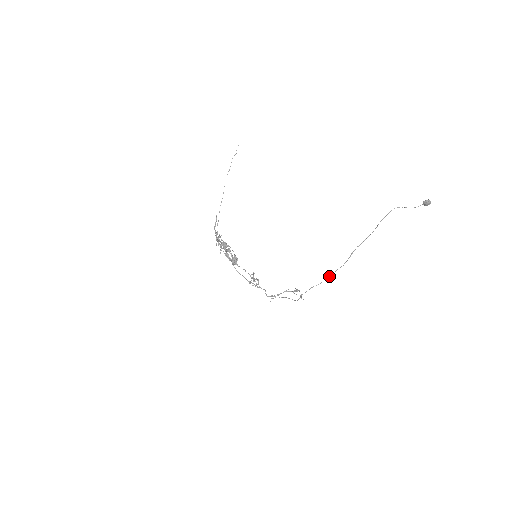
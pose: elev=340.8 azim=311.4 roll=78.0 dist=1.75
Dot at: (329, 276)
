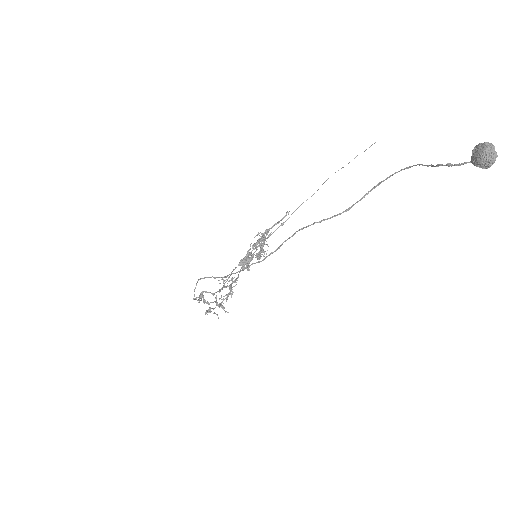
Dot at: (240, 270)
